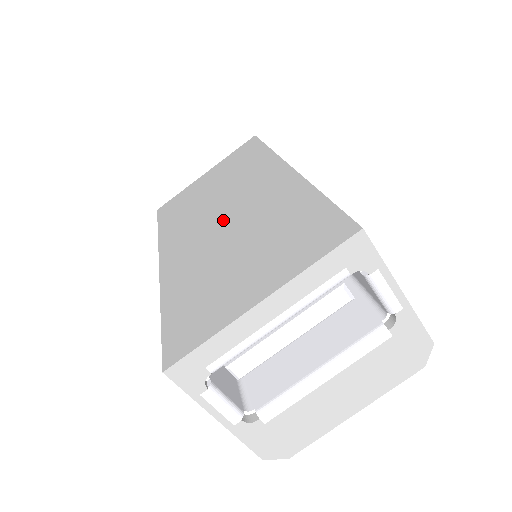
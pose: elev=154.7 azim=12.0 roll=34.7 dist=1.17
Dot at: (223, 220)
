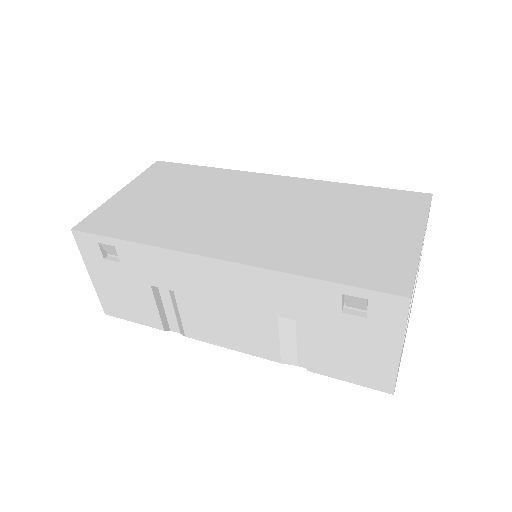
Dot at: (259, 214)
